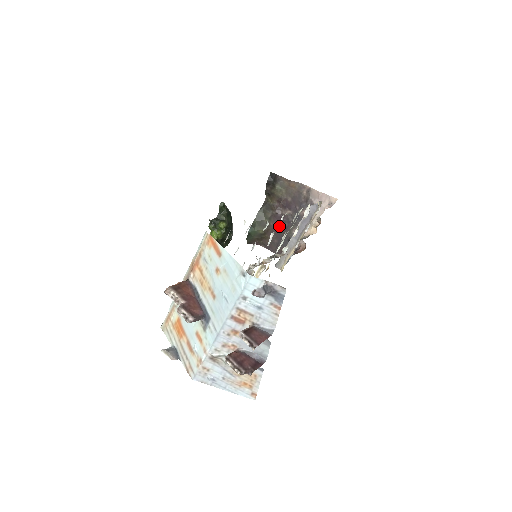
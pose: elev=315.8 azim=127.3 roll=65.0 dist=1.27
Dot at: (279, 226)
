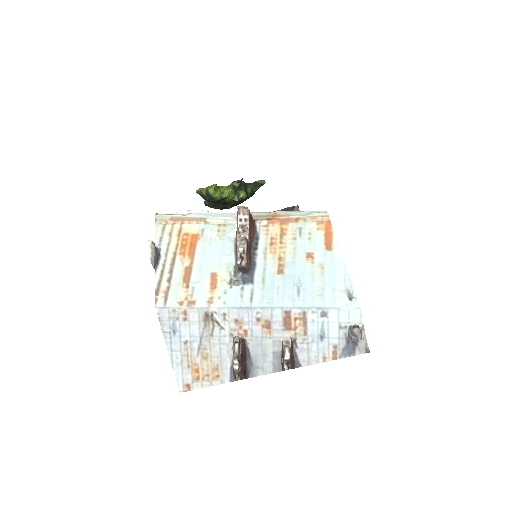
Dot at: occluded
